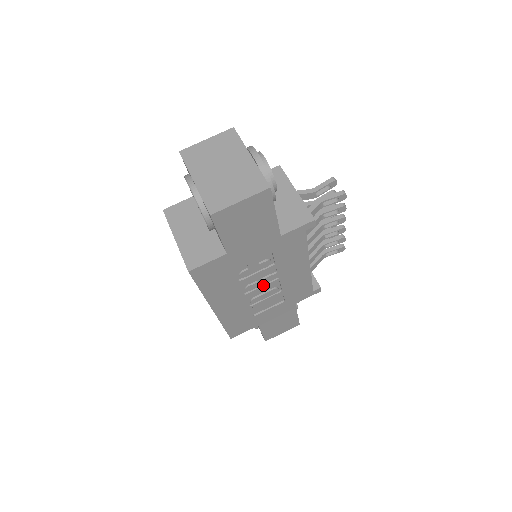
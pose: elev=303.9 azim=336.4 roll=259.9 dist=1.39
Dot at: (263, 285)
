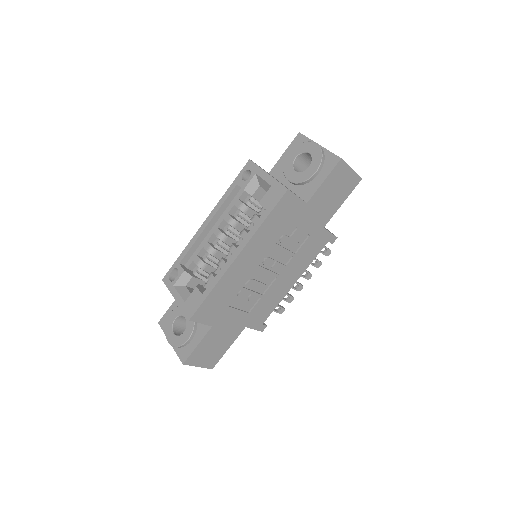
Dot at: (270, 270)
